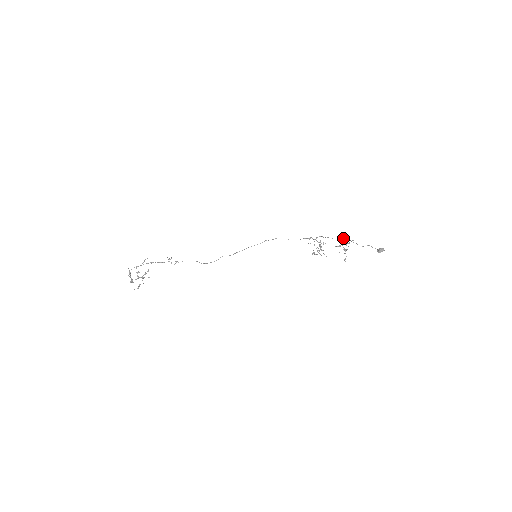
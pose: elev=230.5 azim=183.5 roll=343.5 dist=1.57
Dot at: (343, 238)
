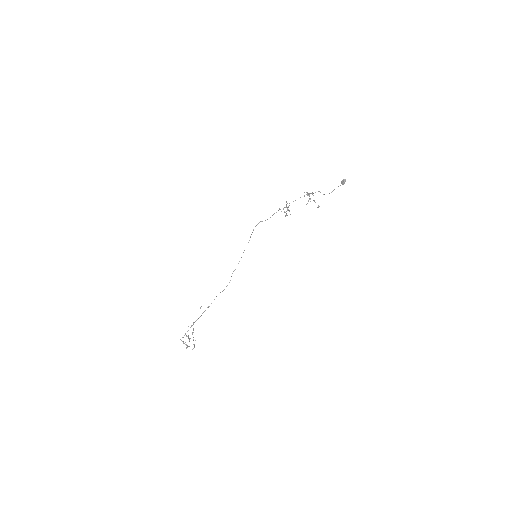
Dot at: (306, 194)
